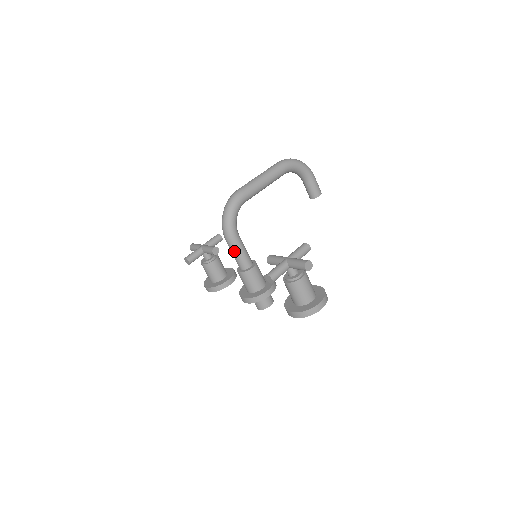
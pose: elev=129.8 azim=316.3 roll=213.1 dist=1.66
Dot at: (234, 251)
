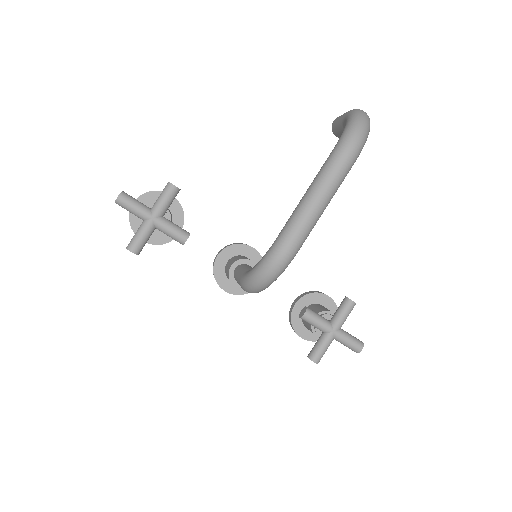
Dot at: occluded
